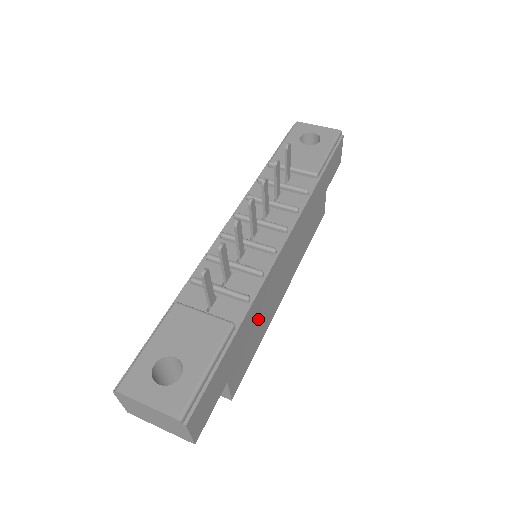
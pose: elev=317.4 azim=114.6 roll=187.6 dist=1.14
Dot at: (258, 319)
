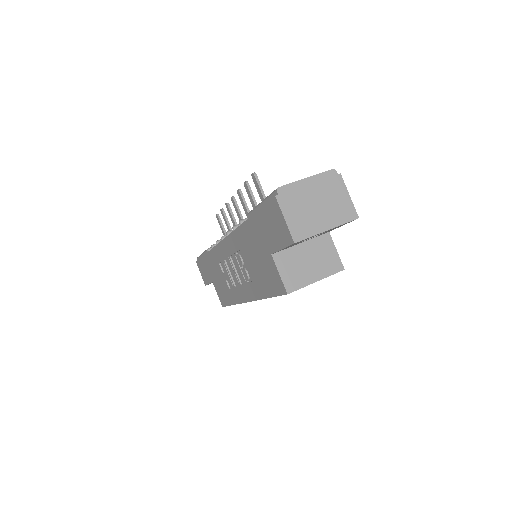
Dot at: occluded
